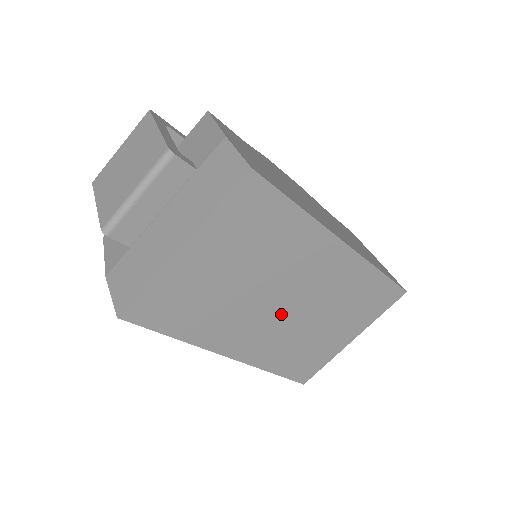
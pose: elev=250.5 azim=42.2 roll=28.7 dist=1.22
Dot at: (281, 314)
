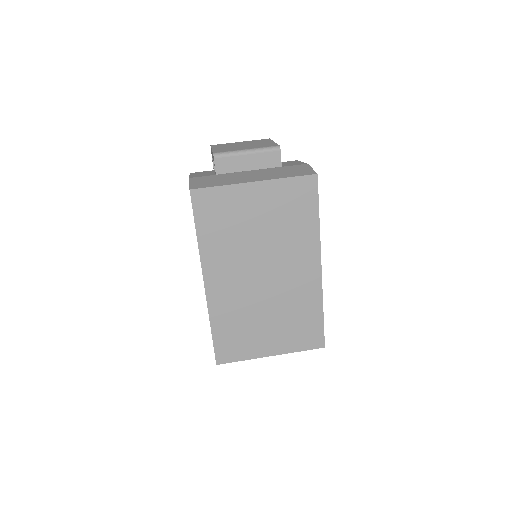
Dot at: (255, 283)
